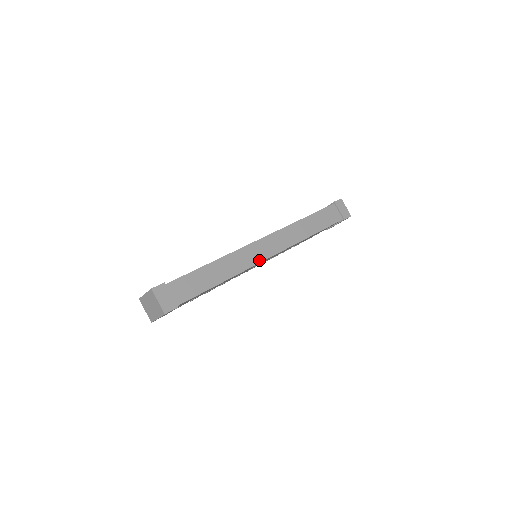
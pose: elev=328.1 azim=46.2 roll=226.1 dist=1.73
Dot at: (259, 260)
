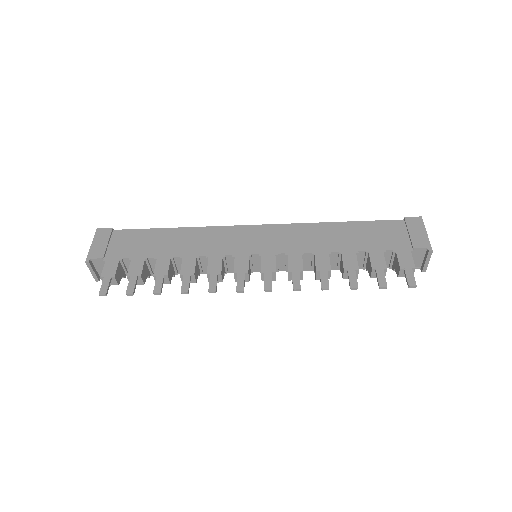
Dot at: (235, 228)
